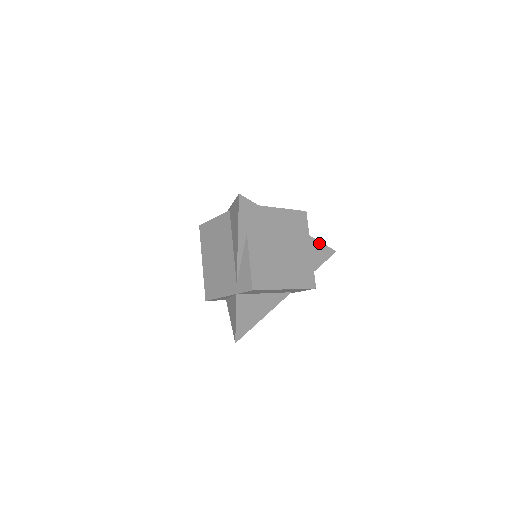
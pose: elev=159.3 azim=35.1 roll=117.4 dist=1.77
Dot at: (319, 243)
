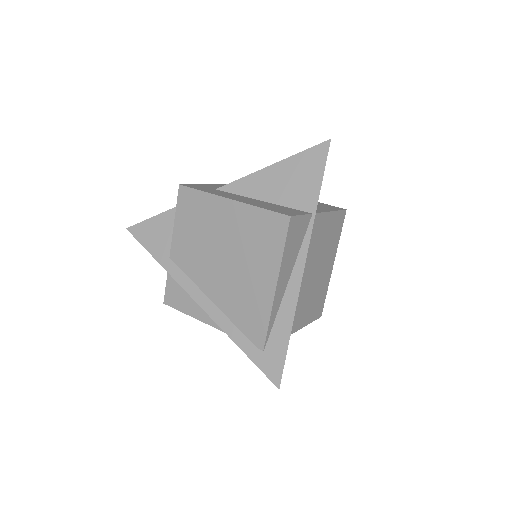
Dot at: (320, 189)
